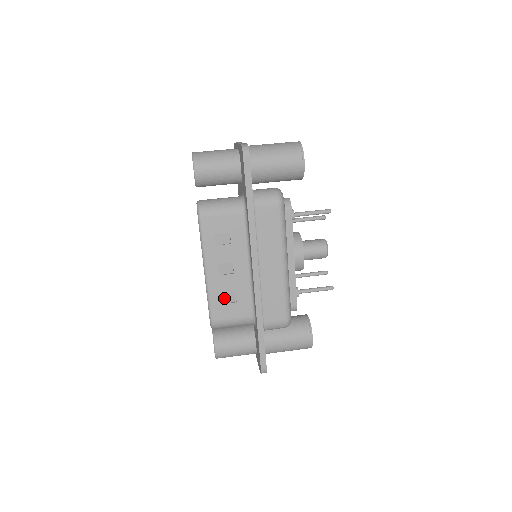
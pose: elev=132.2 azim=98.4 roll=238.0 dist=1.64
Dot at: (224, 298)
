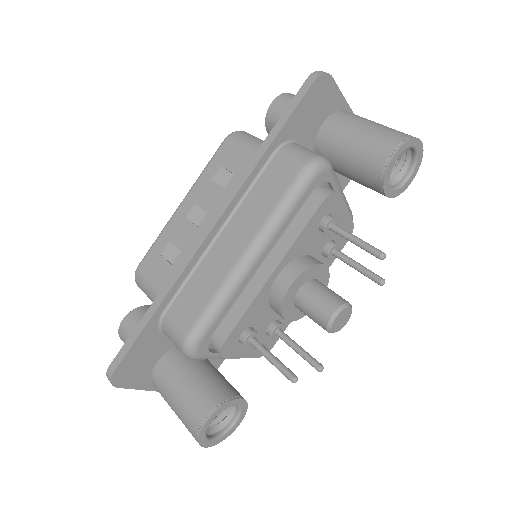
Dot at: (168, 249)
